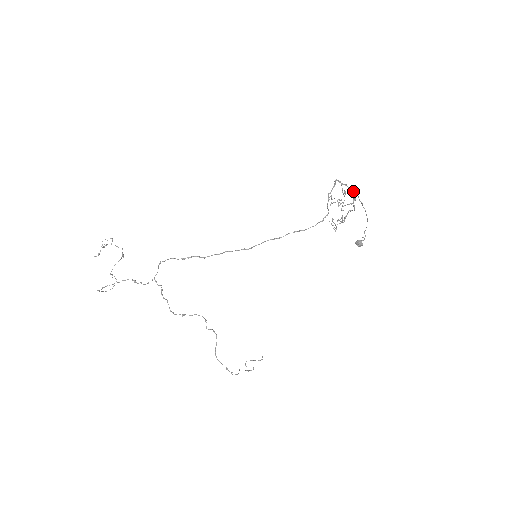
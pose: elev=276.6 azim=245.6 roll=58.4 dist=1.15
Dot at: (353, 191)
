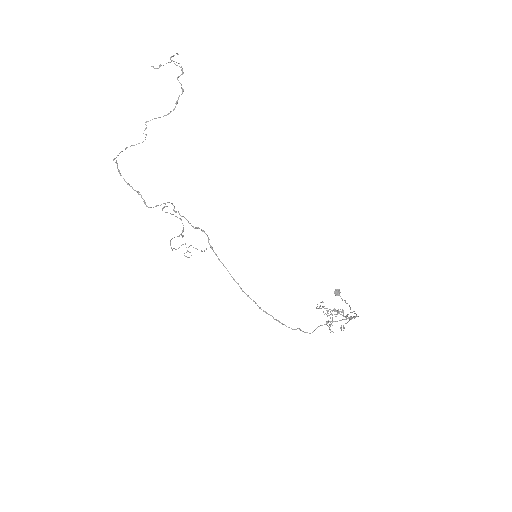
Dot at: occluded
